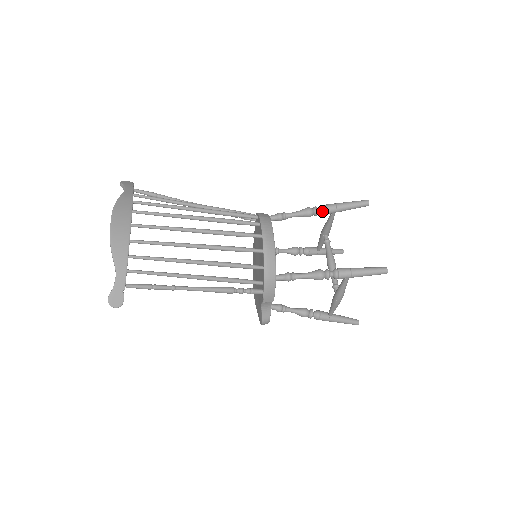
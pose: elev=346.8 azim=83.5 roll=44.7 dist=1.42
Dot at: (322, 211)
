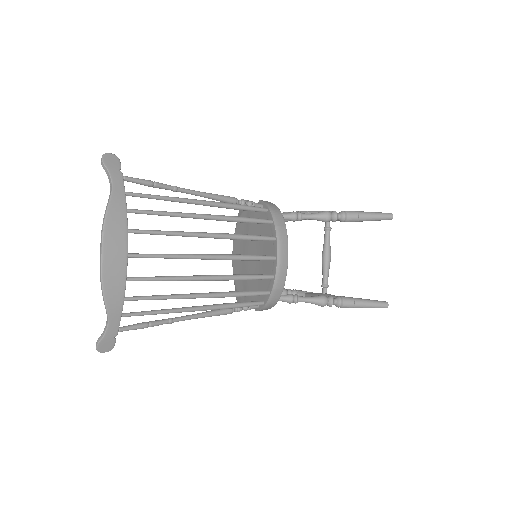
Dot at: (342, 220)
